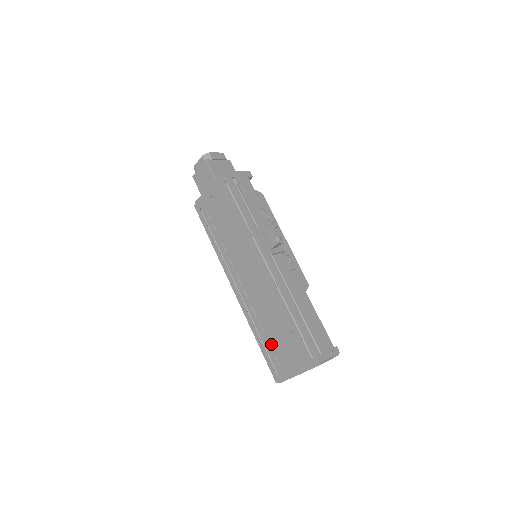
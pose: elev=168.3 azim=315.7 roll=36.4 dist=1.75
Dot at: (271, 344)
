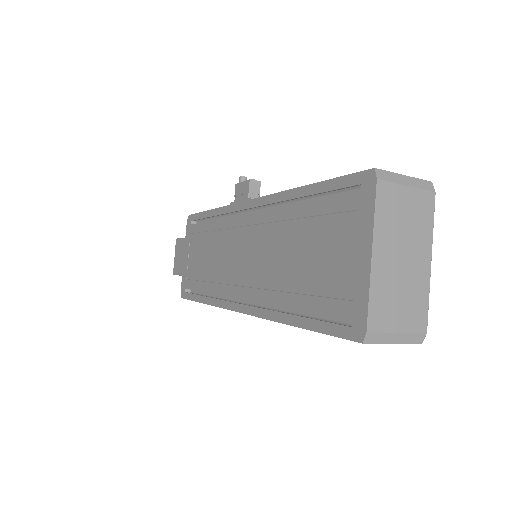
Dot at: (310, 290)
